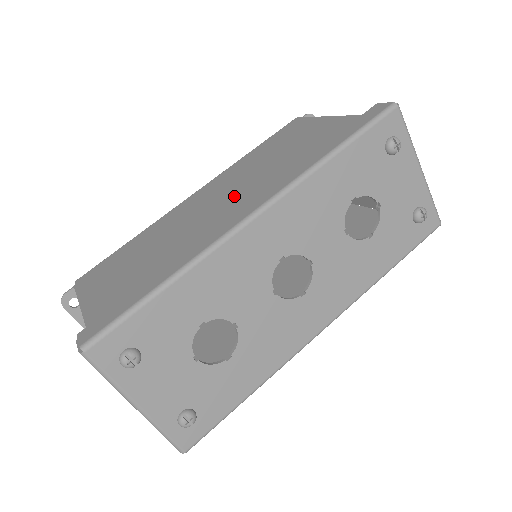
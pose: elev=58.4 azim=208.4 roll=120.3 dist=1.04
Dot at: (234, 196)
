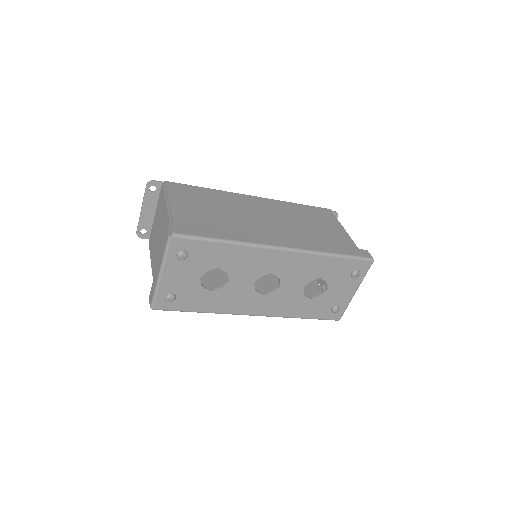
Dot at: (276, 224)
